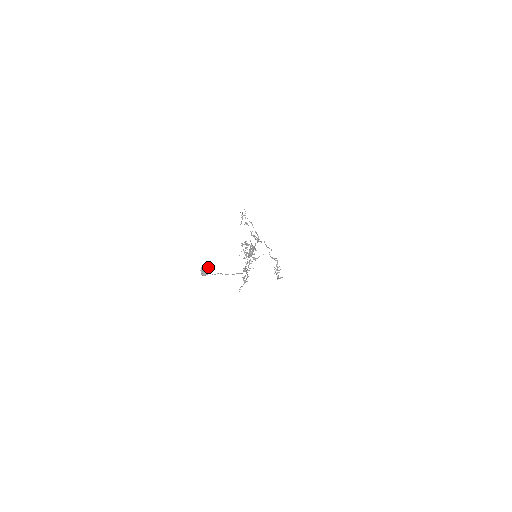
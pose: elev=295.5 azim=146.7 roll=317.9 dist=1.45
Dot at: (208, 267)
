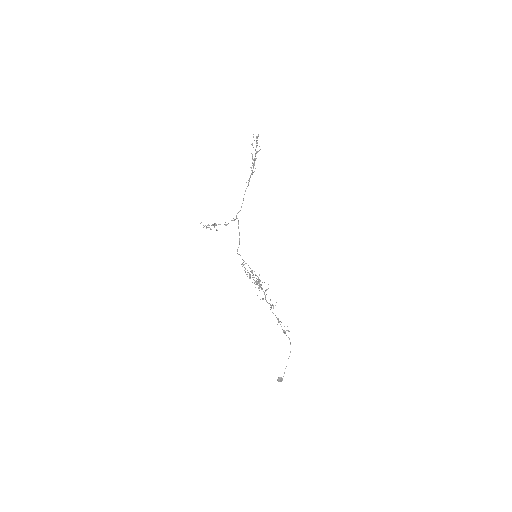
Dot at: (280, 381)
